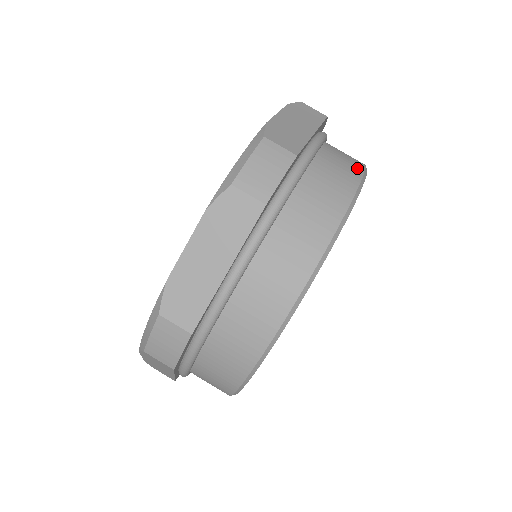
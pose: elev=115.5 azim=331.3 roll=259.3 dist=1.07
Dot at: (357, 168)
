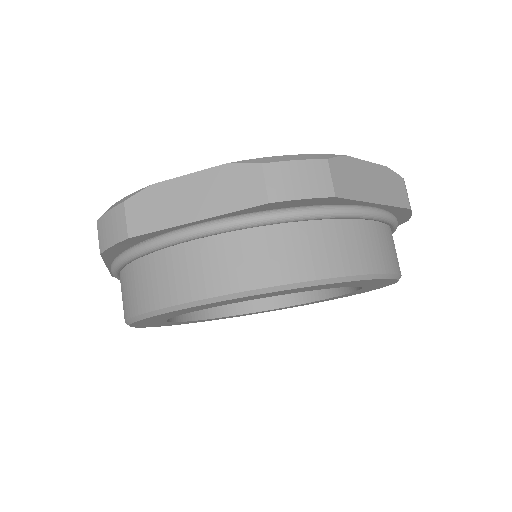
Dot at: (384, 264)
